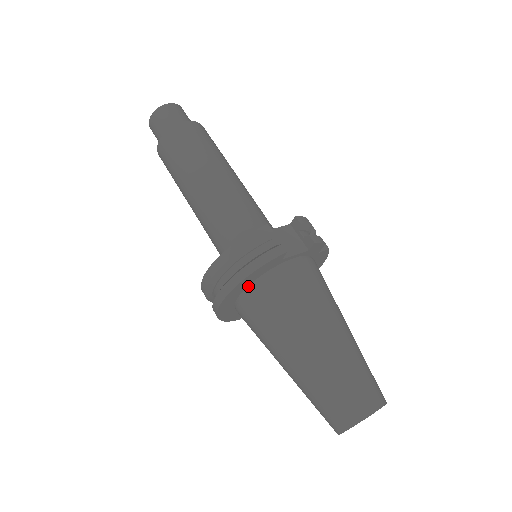
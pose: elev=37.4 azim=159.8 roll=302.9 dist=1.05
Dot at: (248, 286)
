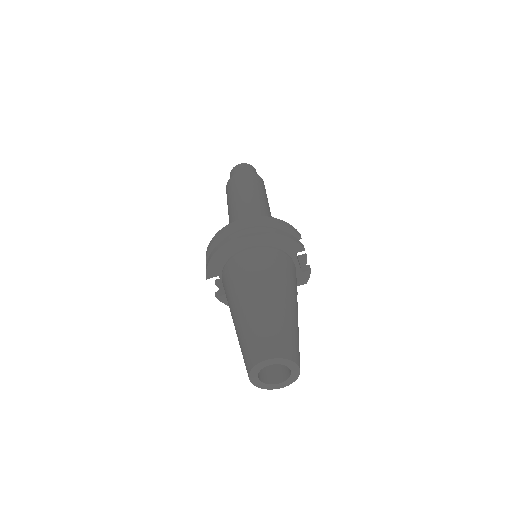
Dot at: (265, 245)
